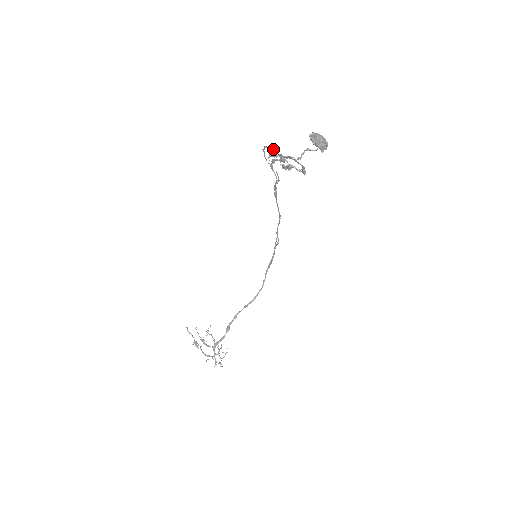
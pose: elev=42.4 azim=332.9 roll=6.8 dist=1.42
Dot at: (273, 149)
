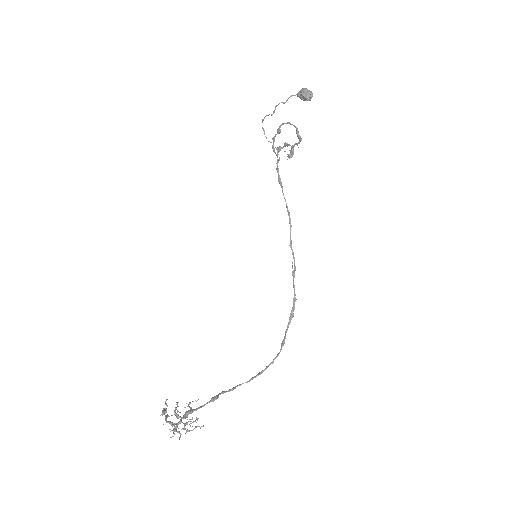
Dot at: (266, 115)
